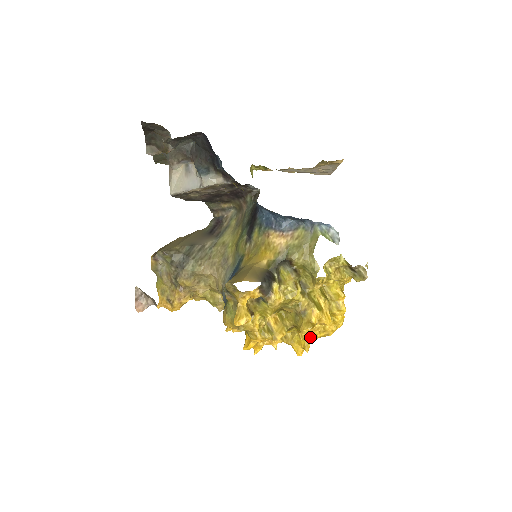
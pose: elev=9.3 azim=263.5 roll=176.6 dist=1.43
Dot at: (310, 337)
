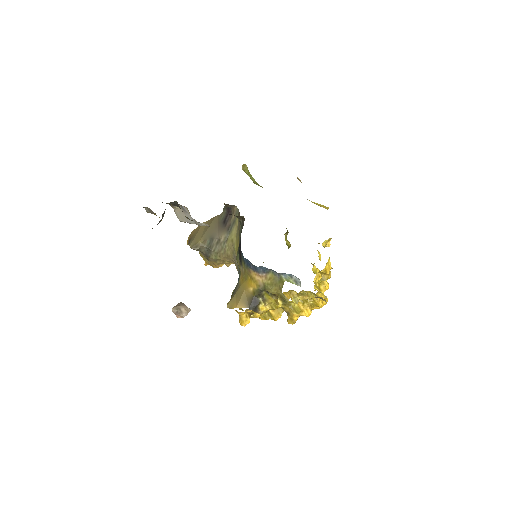
Dot at: occluded
